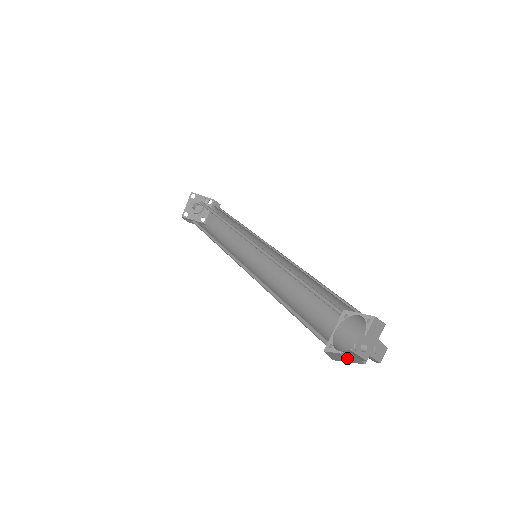
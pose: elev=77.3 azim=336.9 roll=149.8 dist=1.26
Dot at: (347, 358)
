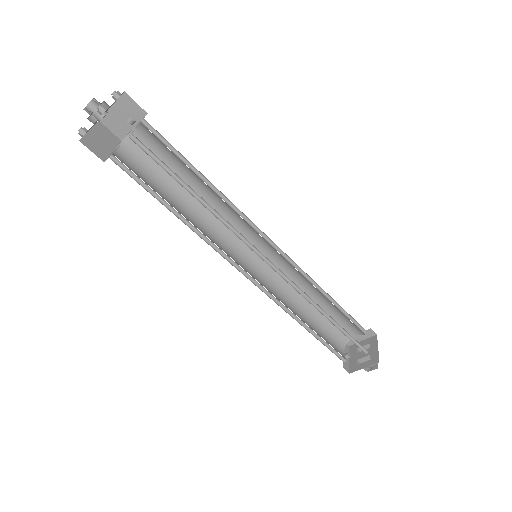
Dot at: (349, 358)
